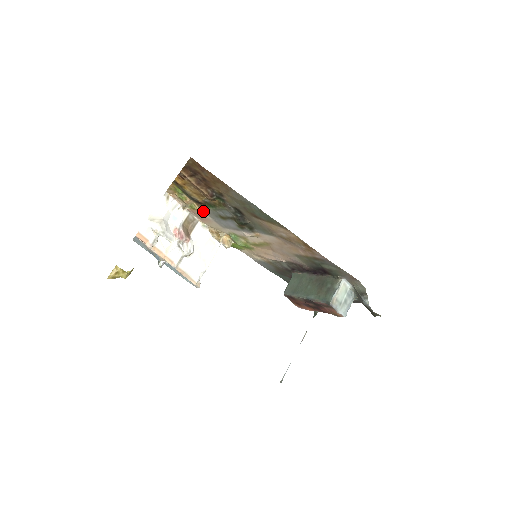
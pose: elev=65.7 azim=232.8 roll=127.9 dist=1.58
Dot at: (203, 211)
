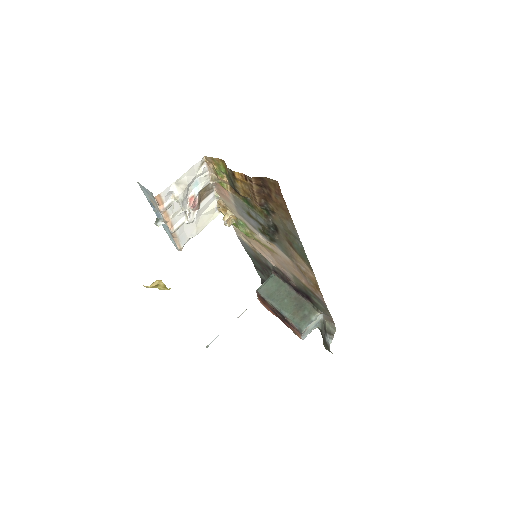
Dot at: (232, 195)
